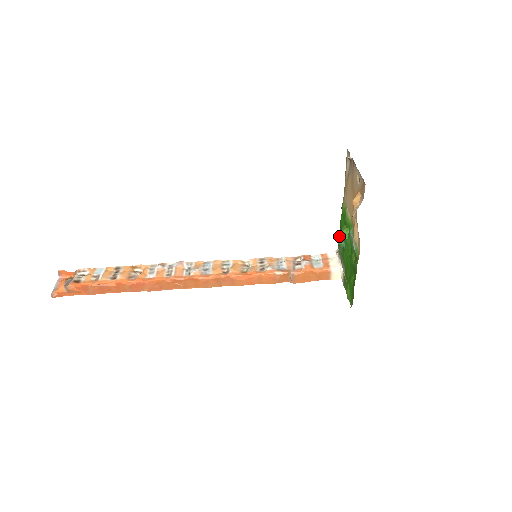
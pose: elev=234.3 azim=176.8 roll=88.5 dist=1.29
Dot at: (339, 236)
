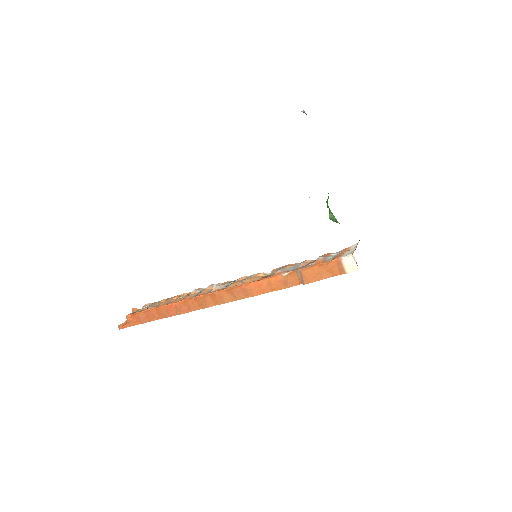
Dot at: (329, 209)
